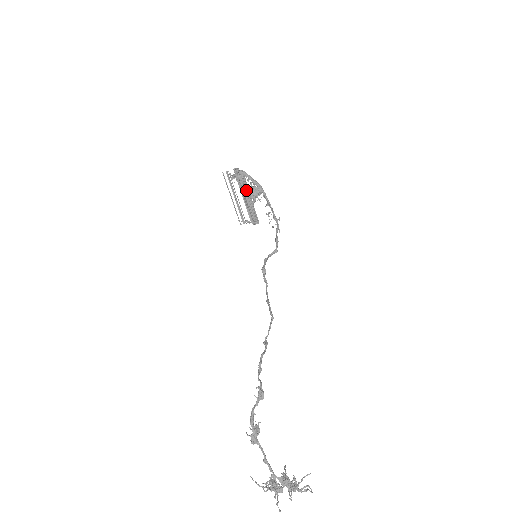
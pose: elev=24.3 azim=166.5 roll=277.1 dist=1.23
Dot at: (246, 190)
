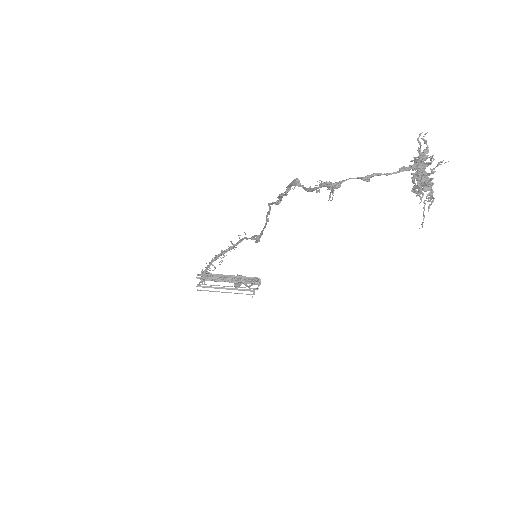
Dot at: (222, 277)
